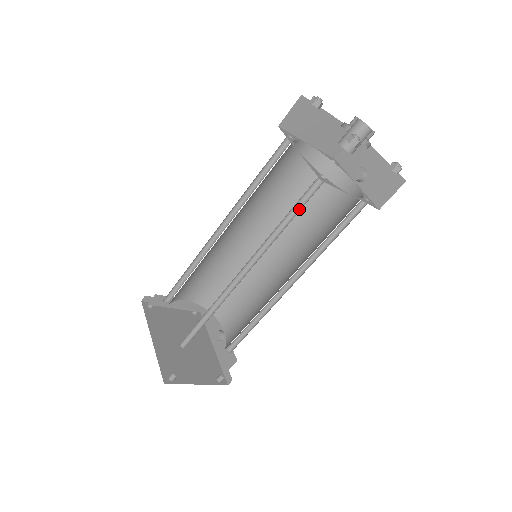
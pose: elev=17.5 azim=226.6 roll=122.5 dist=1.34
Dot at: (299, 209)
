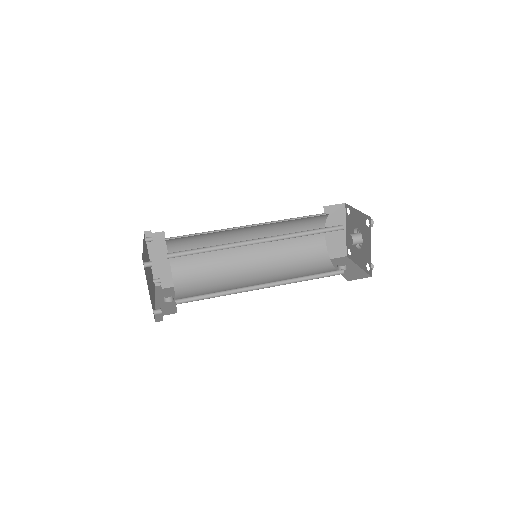
Dot at: (319, 233)
